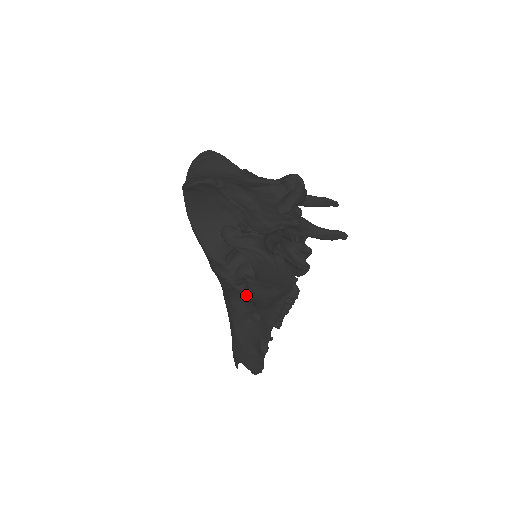
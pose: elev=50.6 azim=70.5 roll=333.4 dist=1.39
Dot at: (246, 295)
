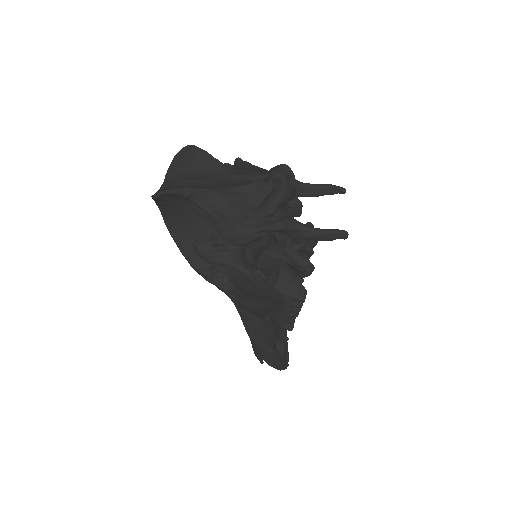
Dot at: (239, 305)
